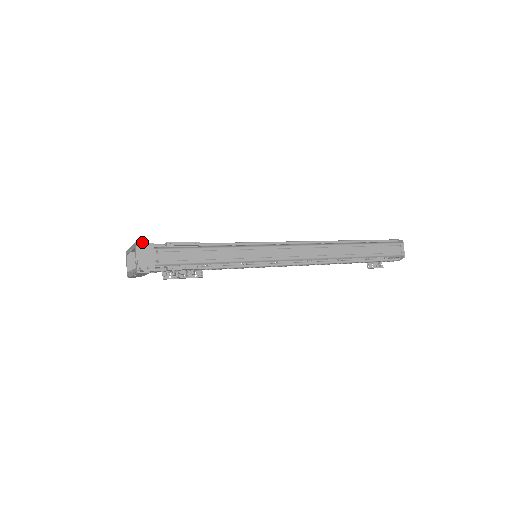
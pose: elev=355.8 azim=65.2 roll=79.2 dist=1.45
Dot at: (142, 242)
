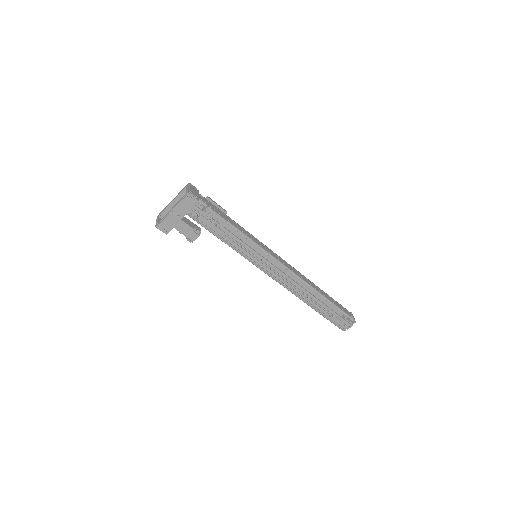
Dot at: occluded
